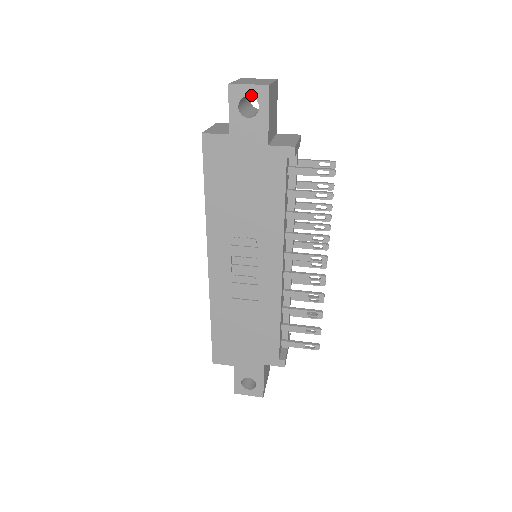
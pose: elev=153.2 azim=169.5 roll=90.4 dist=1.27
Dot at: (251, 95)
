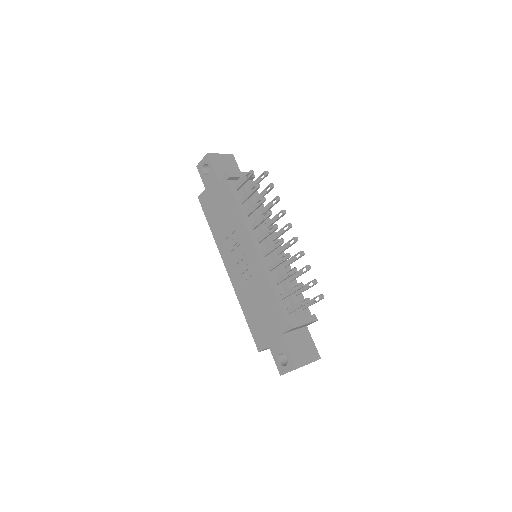
Dot at: (204, 163)
